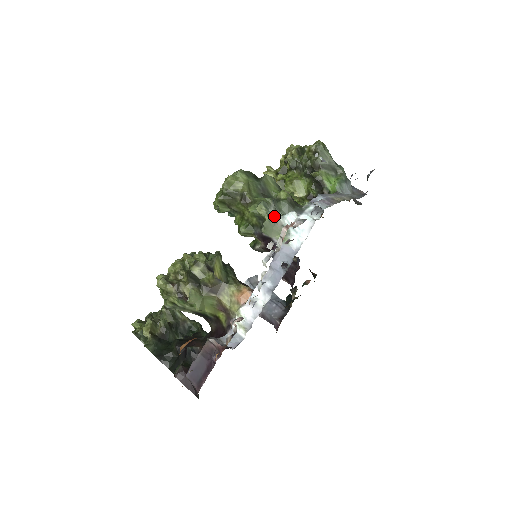
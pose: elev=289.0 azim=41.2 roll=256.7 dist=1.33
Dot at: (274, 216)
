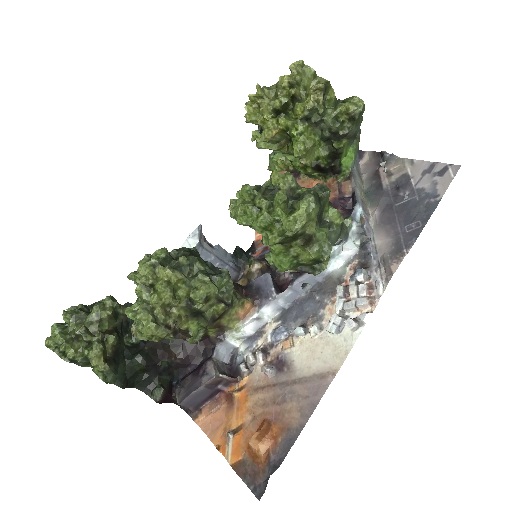
Dot at: occluded
